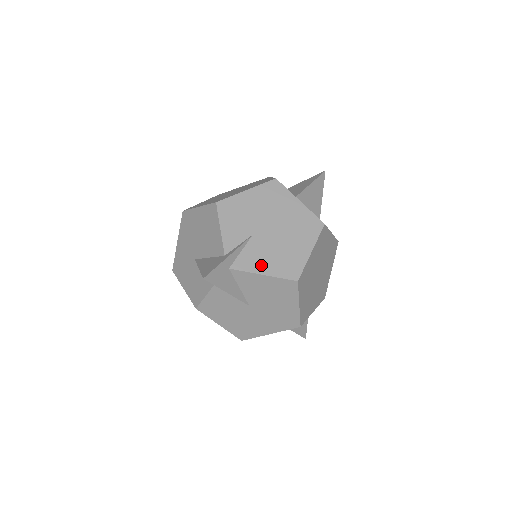
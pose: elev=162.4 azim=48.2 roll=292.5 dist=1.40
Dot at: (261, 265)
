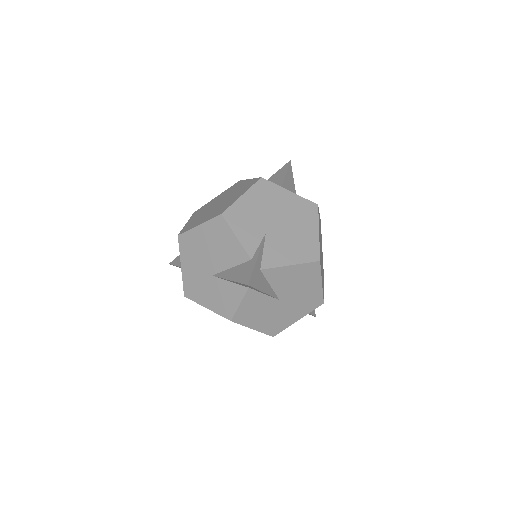
Dot at: (285, 257)
